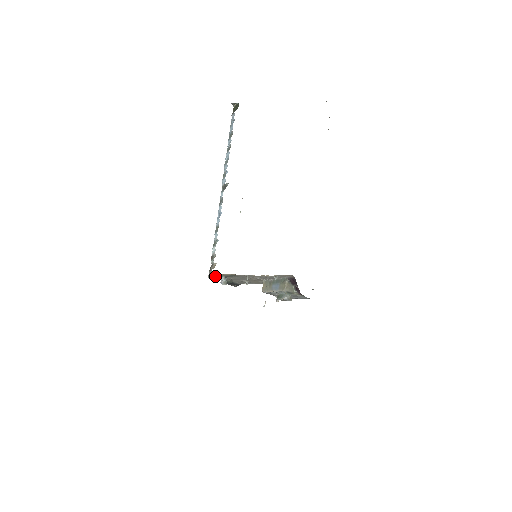
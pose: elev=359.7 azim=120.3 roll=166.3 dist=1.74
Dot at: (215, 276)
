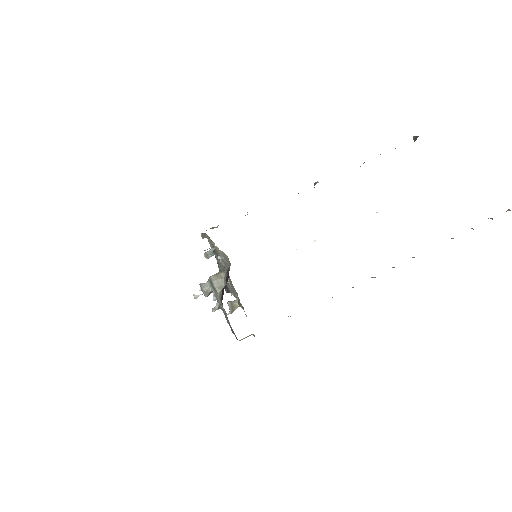
Dot at: occluded
